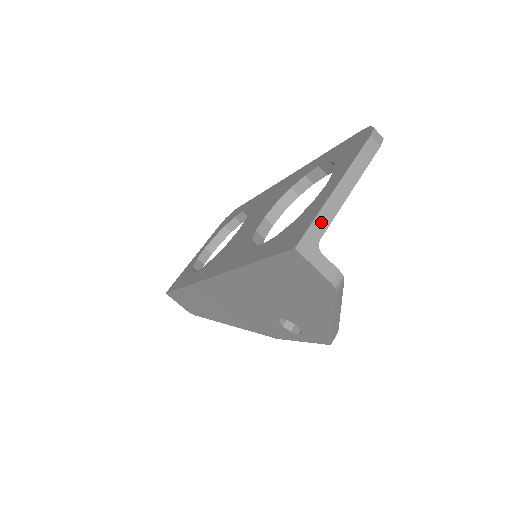
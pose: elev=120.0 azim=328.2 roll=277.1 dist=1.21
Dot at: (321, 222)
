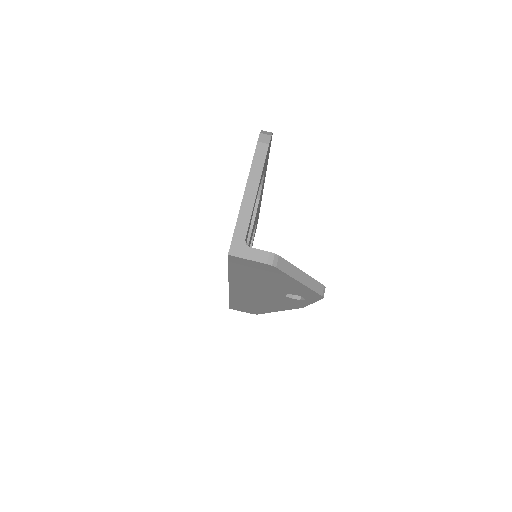
Dot at: (241, 226)
